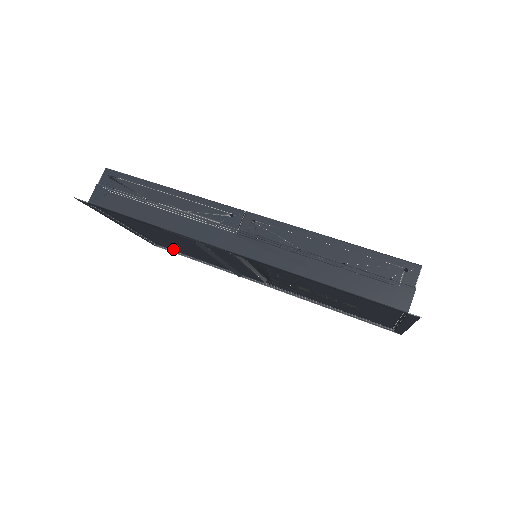
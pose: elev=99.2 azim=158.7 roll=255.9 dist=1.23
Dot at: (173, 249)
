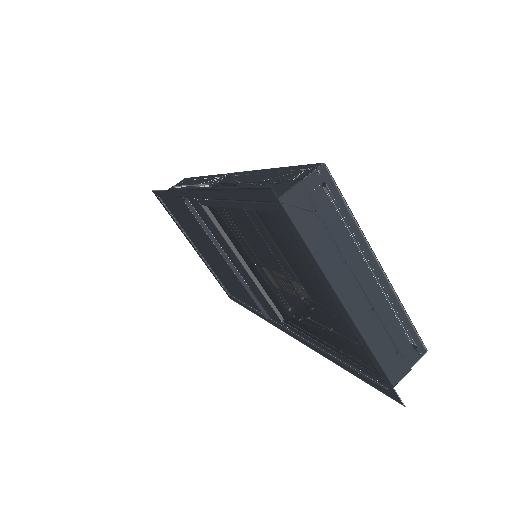
Dot at: (233, 292)
